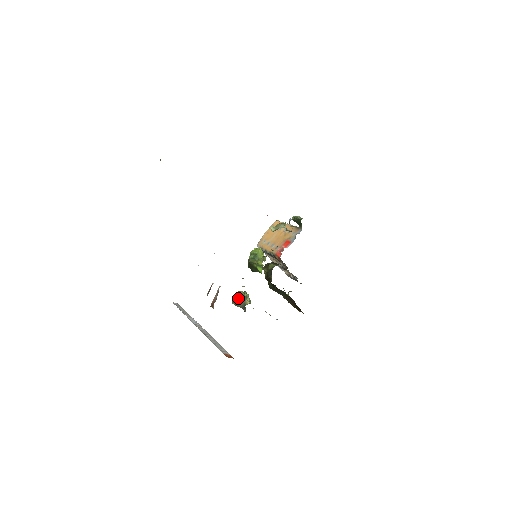
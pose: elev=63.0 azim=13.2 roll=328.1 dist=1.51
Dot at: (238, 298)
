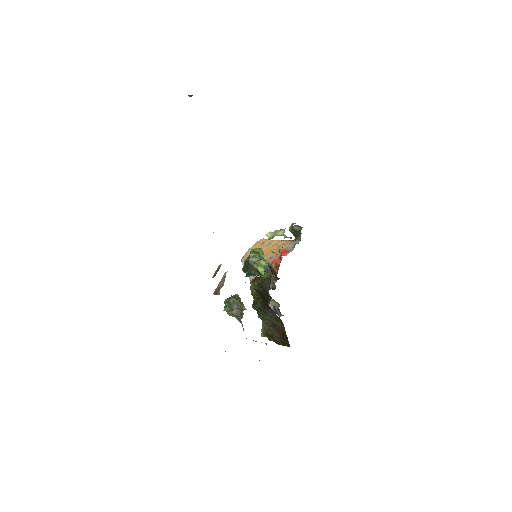
Dot at: (234, 301)
